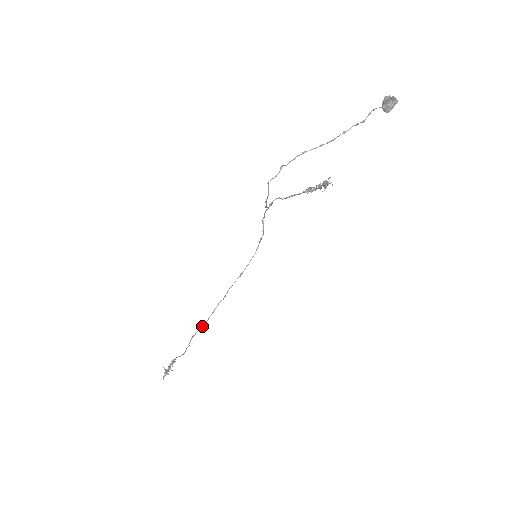
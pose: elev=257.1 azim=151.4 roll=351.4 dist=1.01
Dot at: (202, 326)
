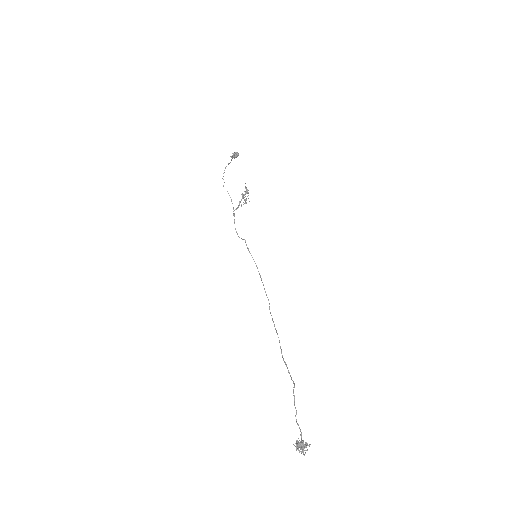
Dot at: (279, 342)
